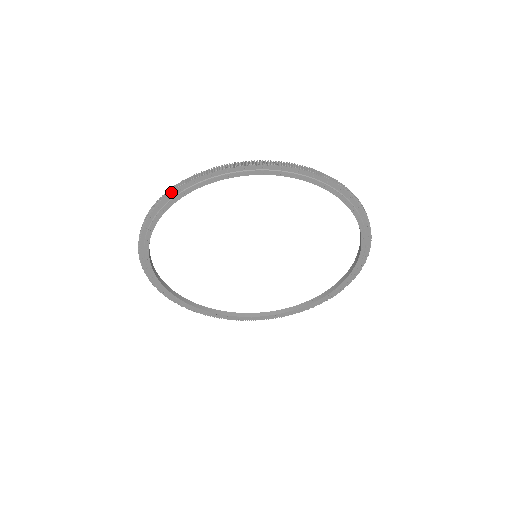
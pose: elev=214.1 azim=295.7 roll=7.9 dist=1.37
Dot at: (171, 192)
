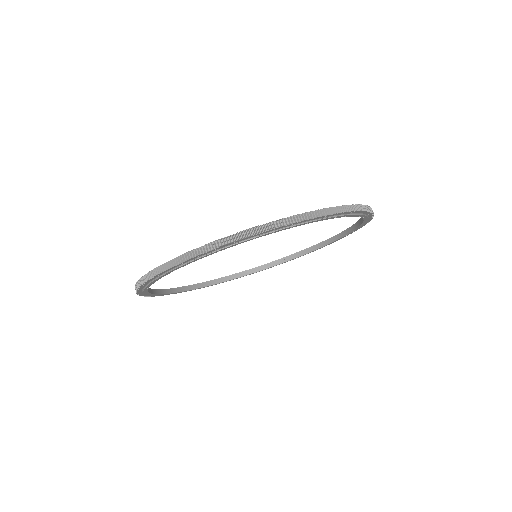
Dot at: (282, 226)
